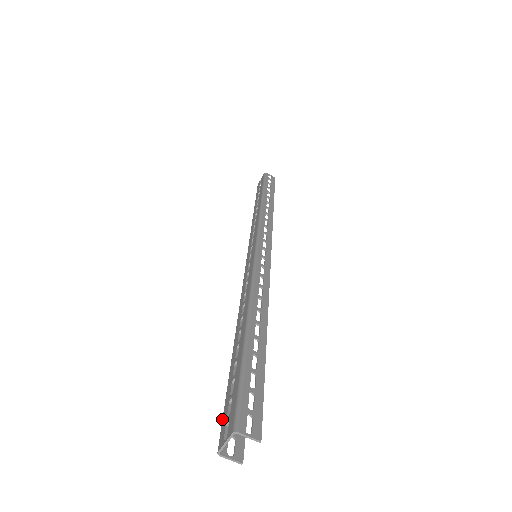
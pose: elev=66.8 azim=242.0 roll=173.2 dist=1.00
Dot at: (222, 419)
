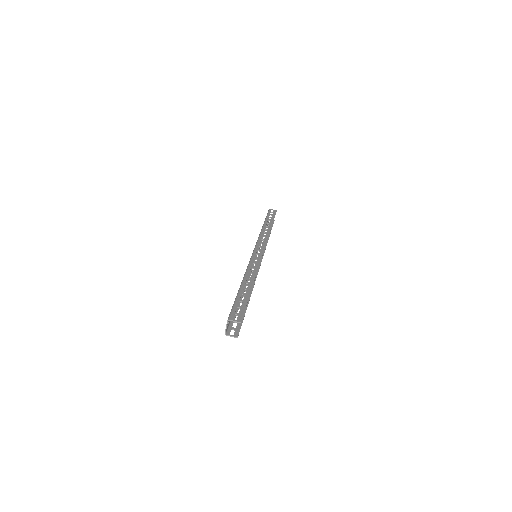
Dot at: occluded
